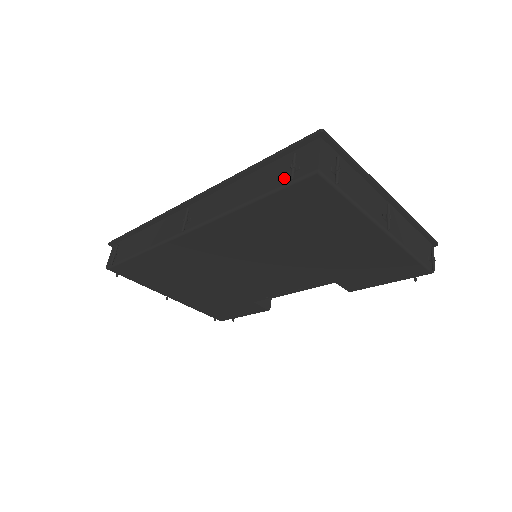
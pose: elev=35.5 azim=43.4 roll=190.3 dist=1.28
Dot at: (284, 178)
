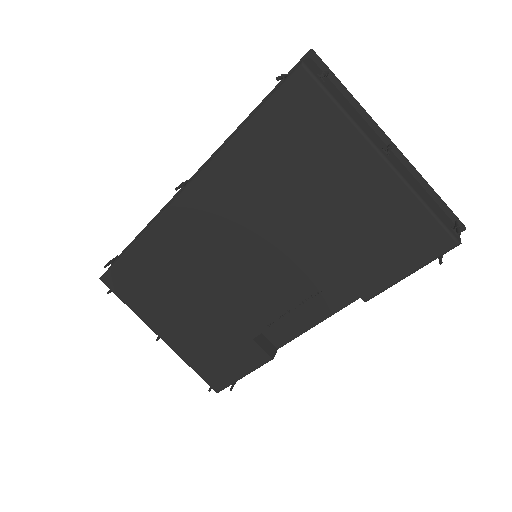
Dot at: (273, 92)
